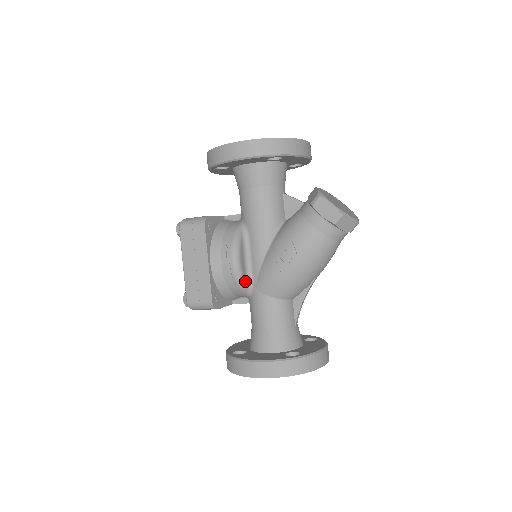
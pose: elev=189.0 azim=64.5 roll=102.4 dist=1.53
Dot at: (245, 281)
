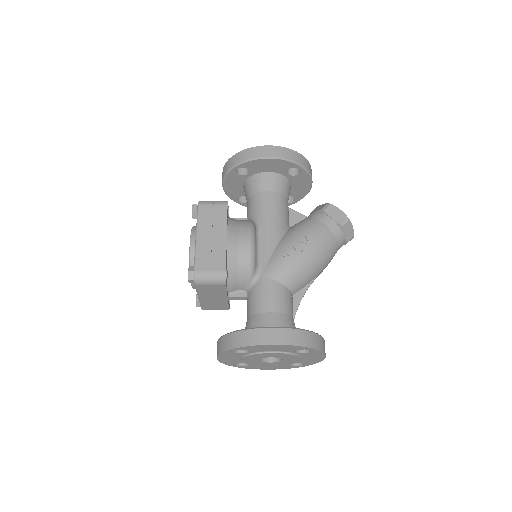
Dot at: (255, 264)
